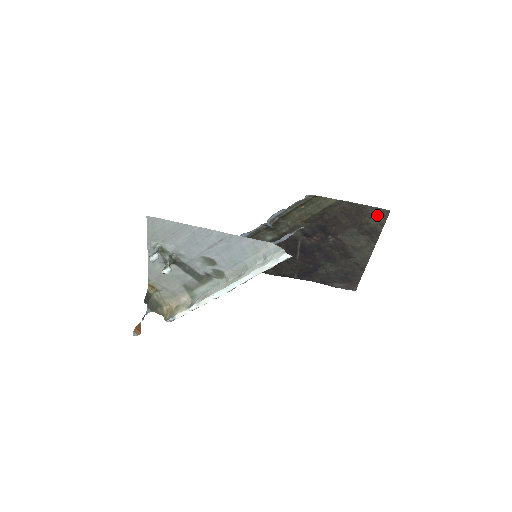
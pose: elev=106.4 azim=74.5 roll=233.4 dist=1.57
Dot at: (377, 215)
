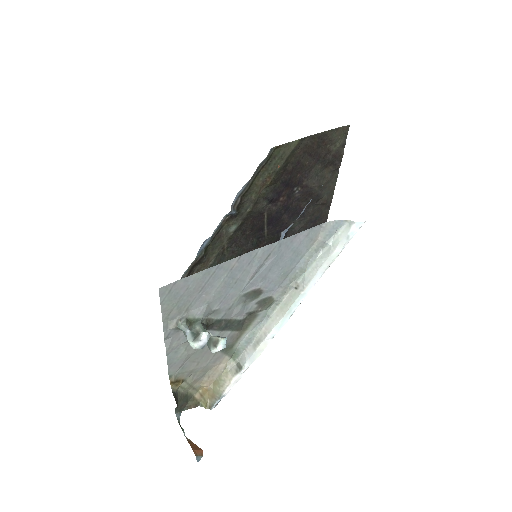
Dot at: (338, 137)
